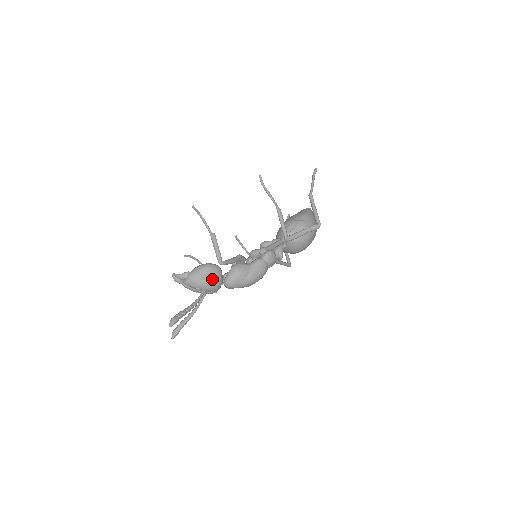
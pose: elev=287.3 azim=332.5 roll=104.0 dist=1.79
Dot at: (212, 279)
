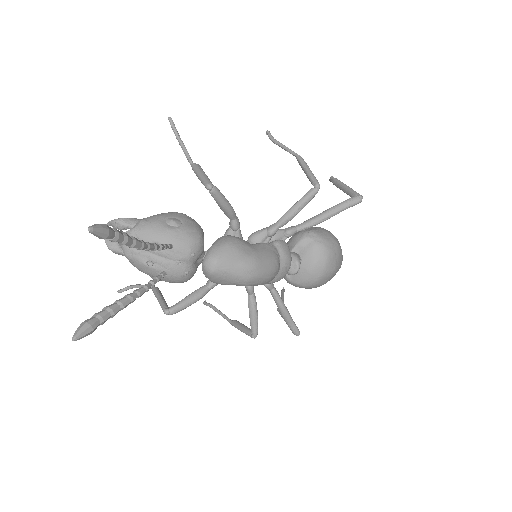
Dot at: (187, 228)
